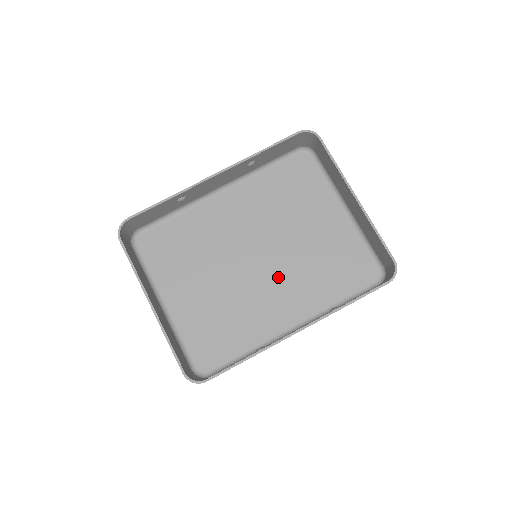
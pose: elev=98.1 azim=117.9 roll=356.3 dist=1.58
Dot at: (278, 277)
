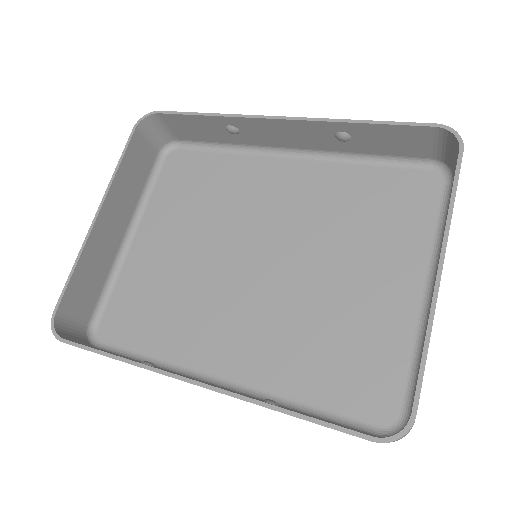
Dot at: (262, 304)
